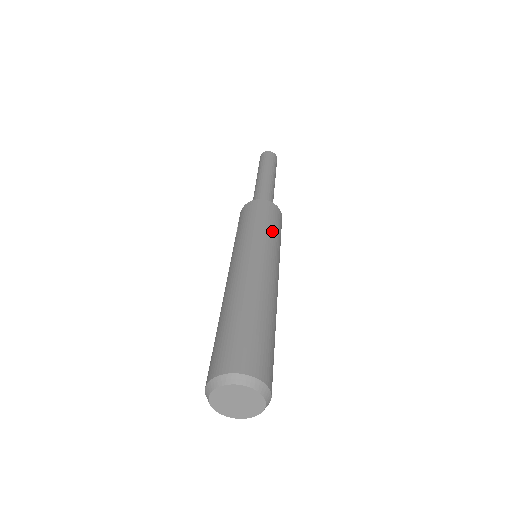
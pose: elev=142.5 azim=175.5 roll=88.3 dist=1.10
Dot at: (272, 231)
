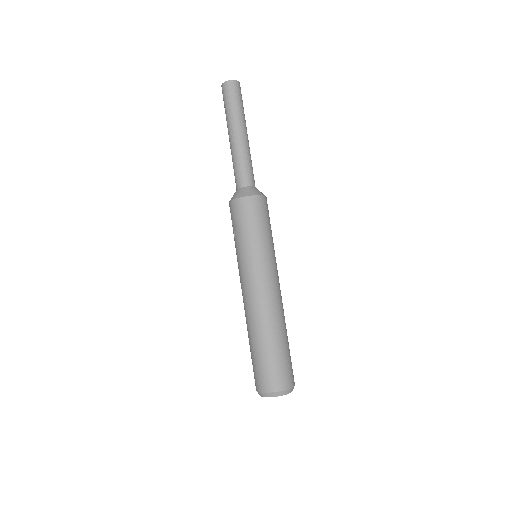
Dot at: (272, 238)
